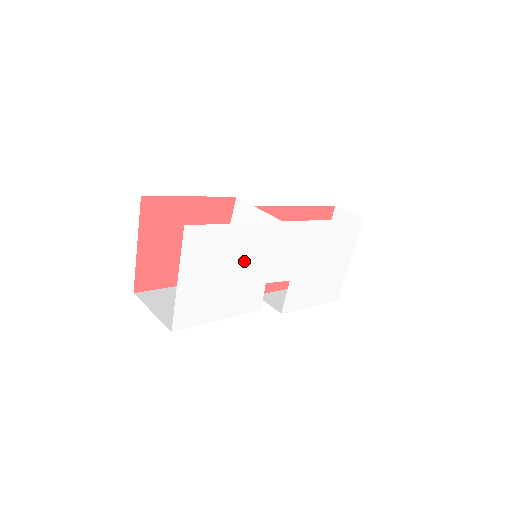
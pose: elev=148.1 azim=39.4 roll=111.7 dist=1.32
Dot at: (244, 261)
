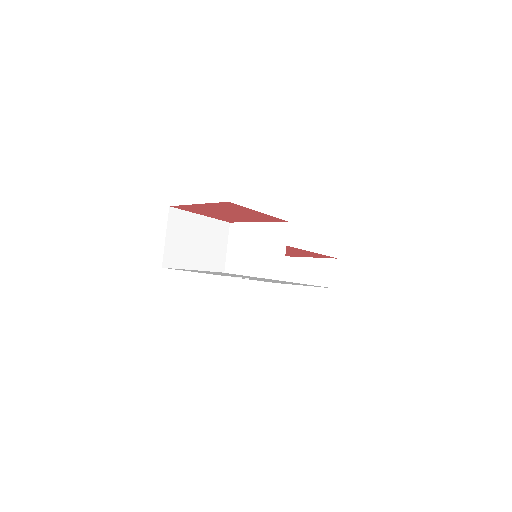
Dot at: occluded
